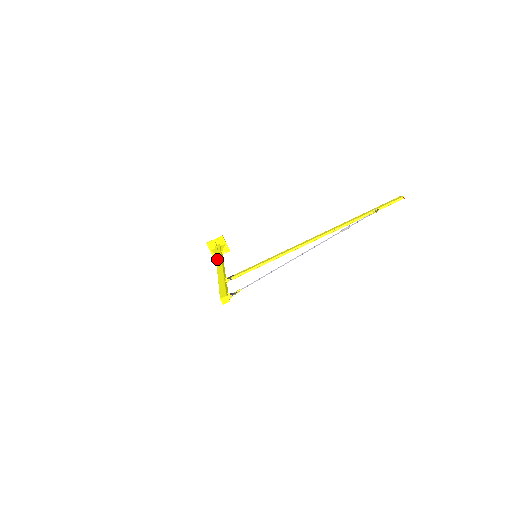
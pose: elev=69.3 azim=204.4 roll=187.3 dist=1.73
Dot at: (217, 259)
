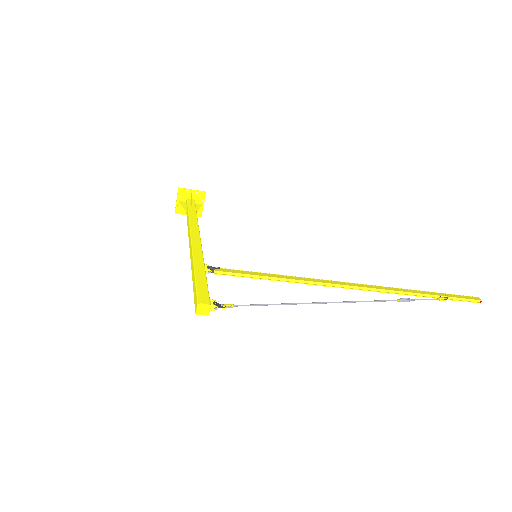
Dot at: (192, 222)
